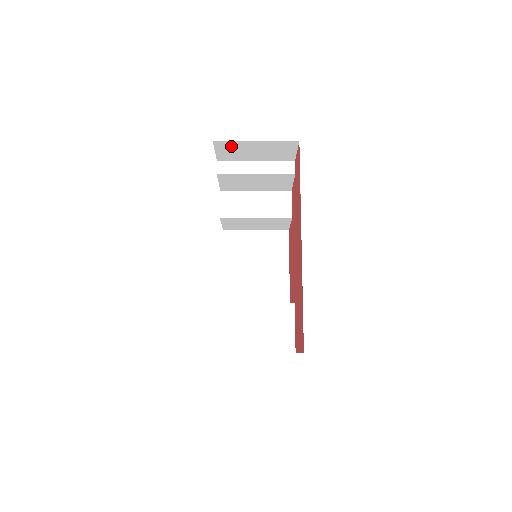
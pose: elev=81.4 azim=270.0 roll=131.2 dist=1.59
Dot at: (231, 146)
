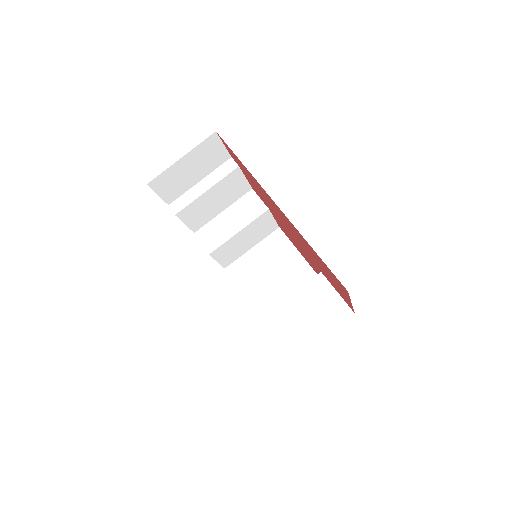
Dot at: (166, 180)
